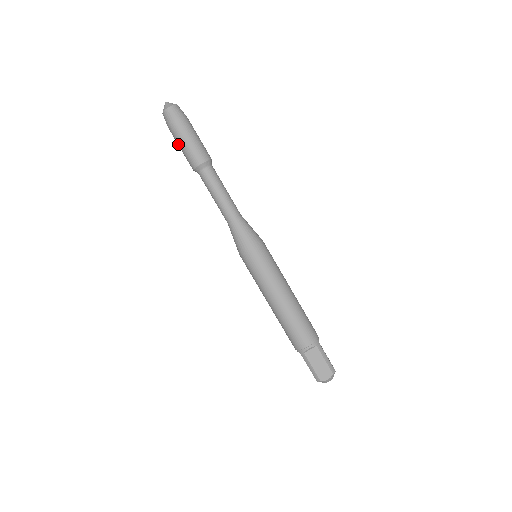
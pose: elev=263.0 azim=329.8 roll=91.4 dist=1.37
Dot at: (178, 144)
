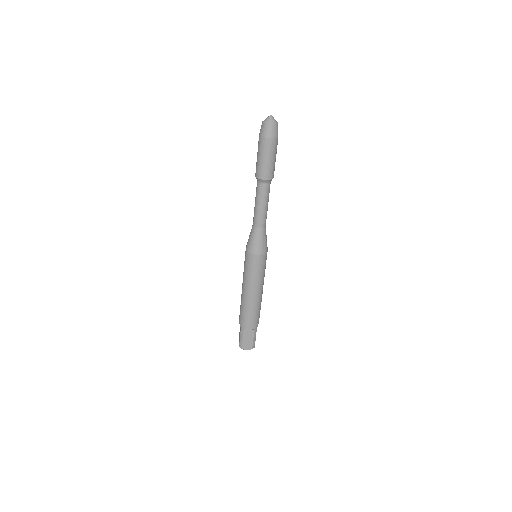
Dot at: (258, 152)
